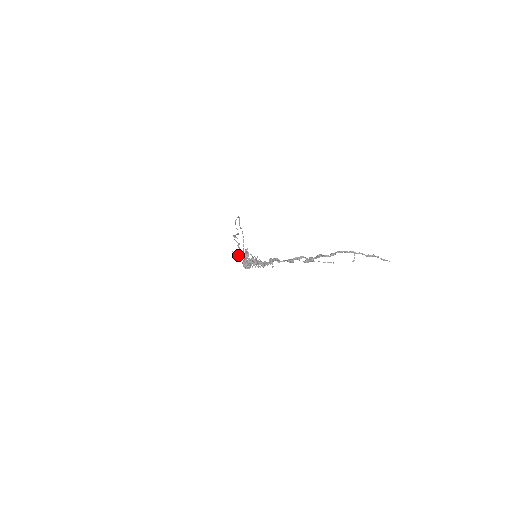
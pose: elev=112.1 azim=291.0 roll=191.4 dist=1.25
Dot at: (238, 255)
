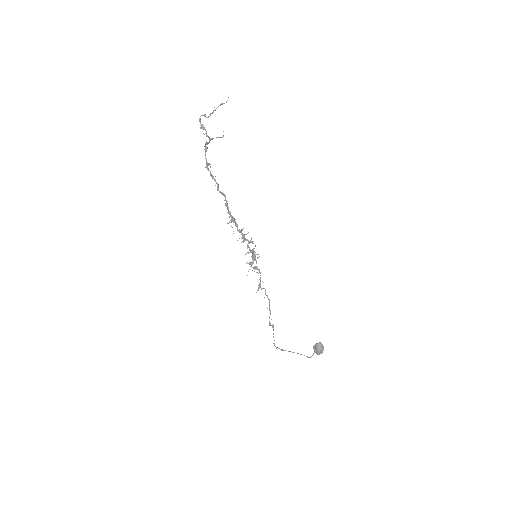
Dot at: (259, 285)
